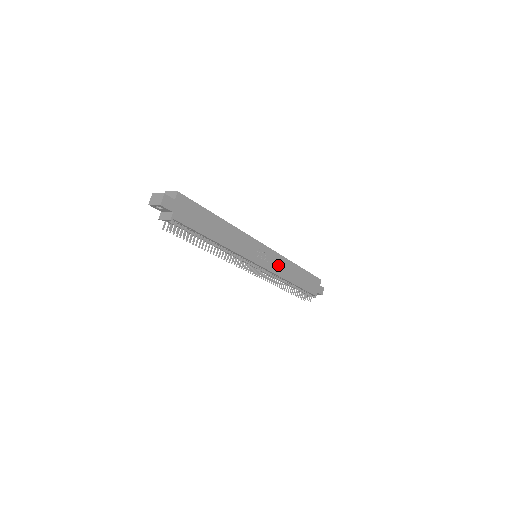
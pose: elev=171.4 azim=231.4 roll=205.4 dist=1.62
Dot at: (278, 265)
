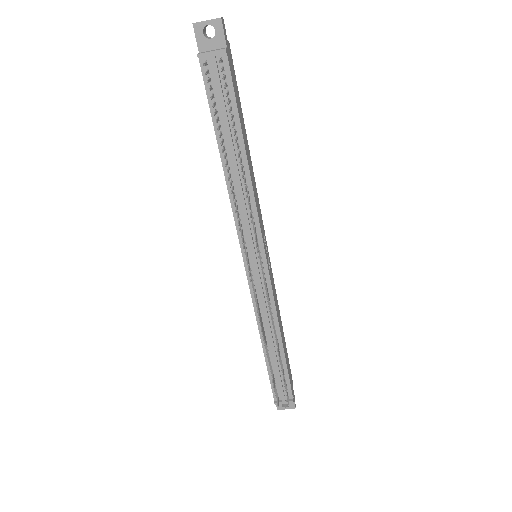
Dot at: (274, 293)
